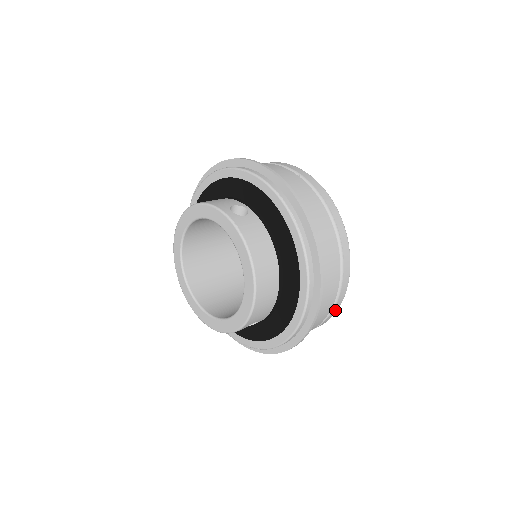
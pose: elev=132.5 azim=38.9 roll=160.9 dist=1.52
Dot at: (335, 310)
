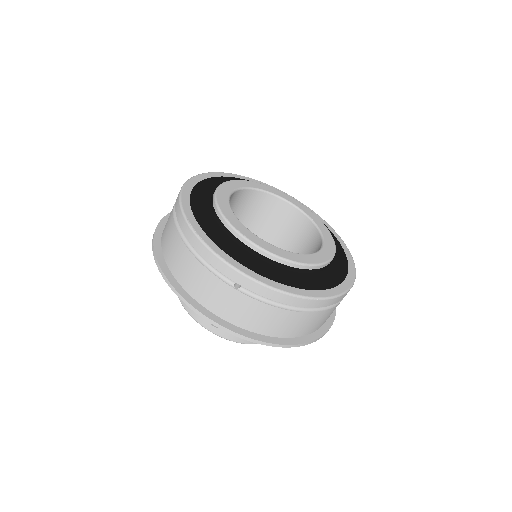
Dot at: occluded
